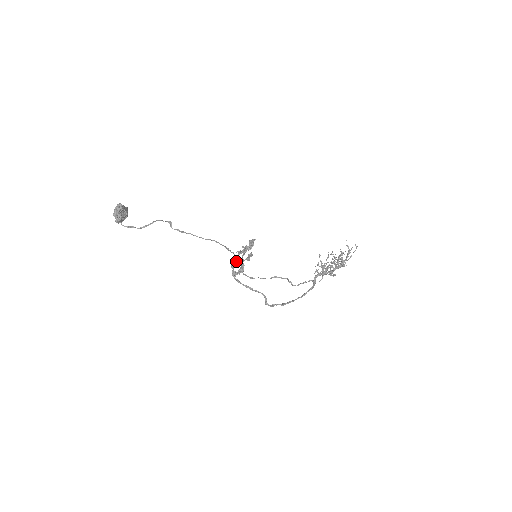
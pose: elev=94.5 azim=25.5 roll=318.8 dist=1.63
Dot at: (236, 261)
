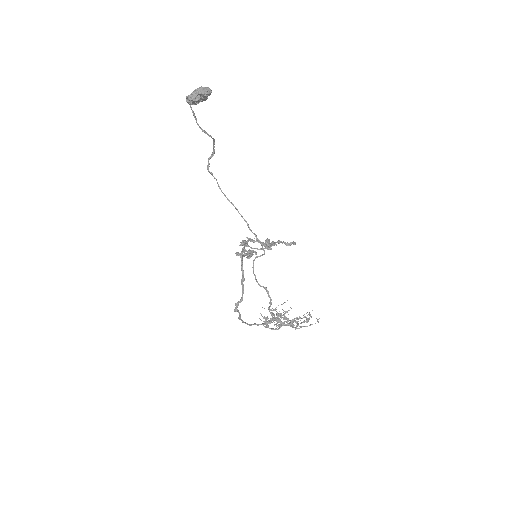
Dot at: (241, 244)
